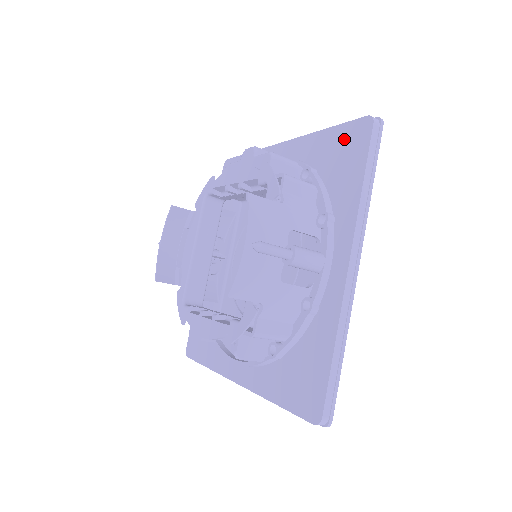
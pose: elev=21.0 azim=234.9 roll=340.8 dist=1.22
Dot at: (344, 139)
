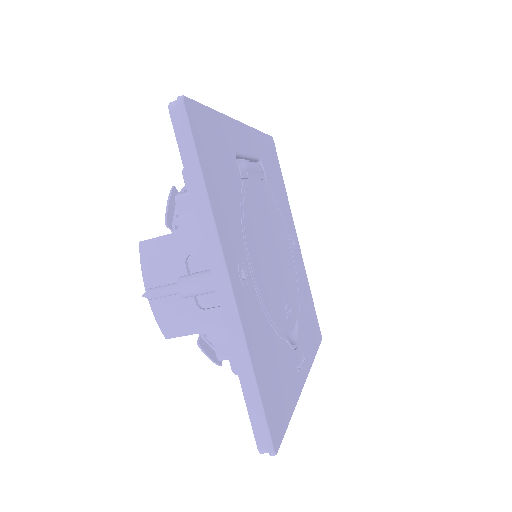
Dot at: occluded
